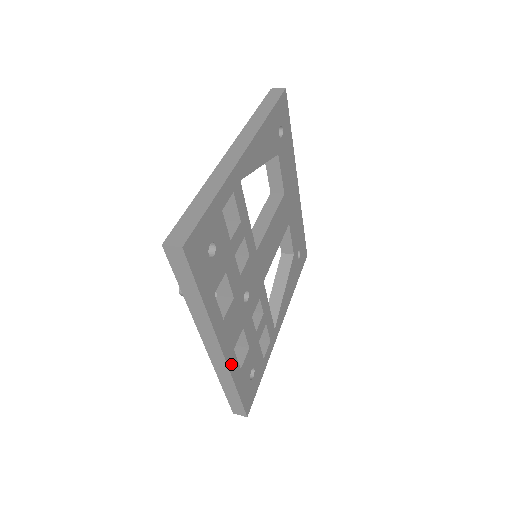
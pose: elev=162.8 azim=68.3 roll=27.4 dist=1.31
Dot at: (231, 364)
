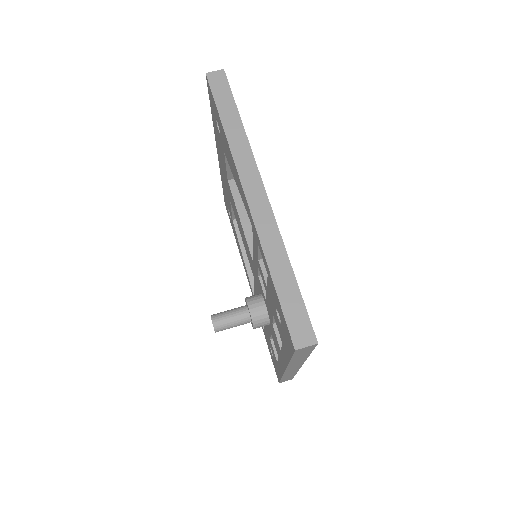
Dot at: occluded
